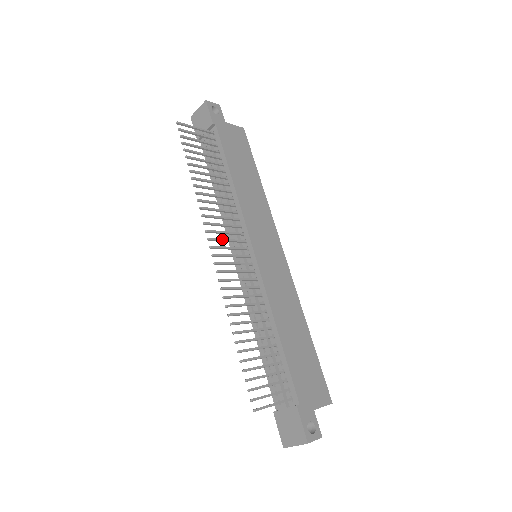
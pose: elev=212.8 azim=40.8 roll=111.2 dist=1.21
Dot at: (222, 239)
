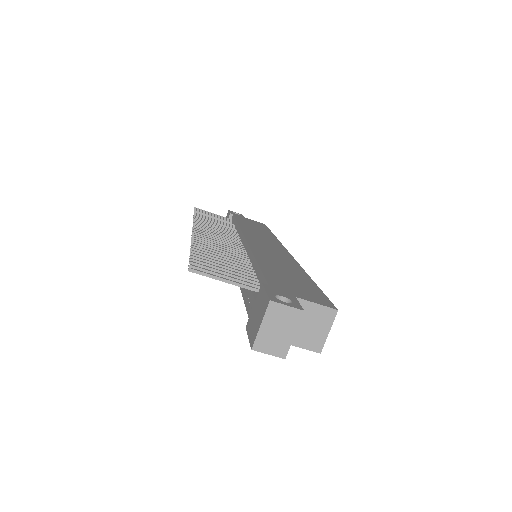
Dot at: (210, 230)
